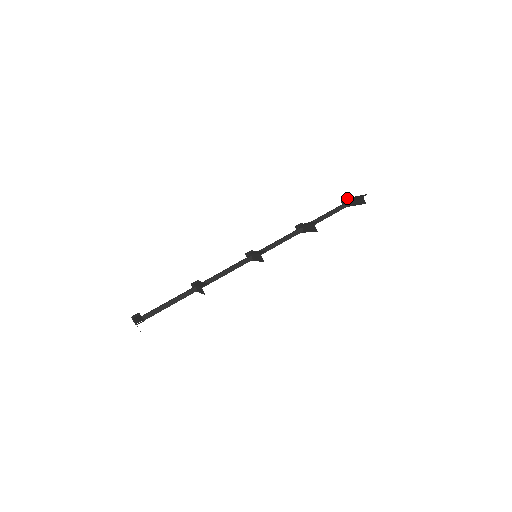
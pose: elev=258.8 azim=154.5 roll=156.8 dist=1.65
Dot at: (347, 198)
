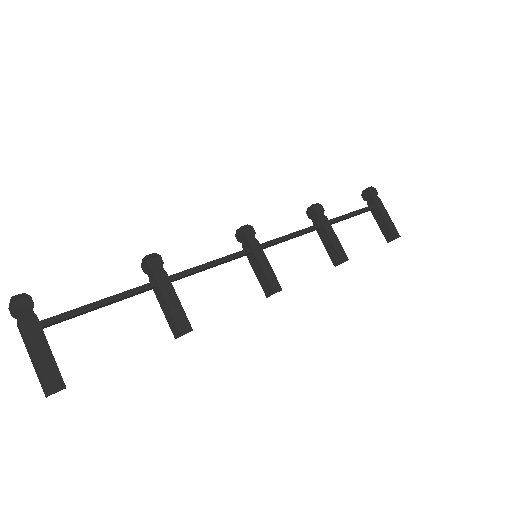
Dot at: (377, 194)
